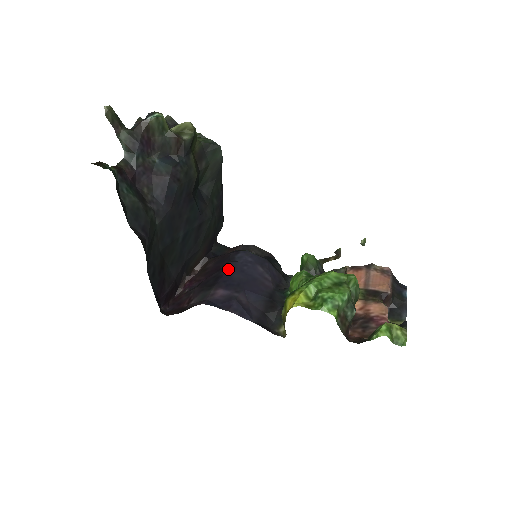
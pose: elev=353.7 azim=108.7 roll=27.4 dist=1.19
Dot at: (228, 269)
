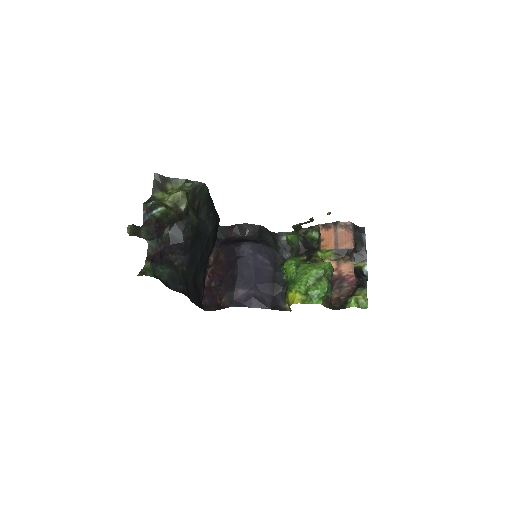
Dot at: (239, 268)
